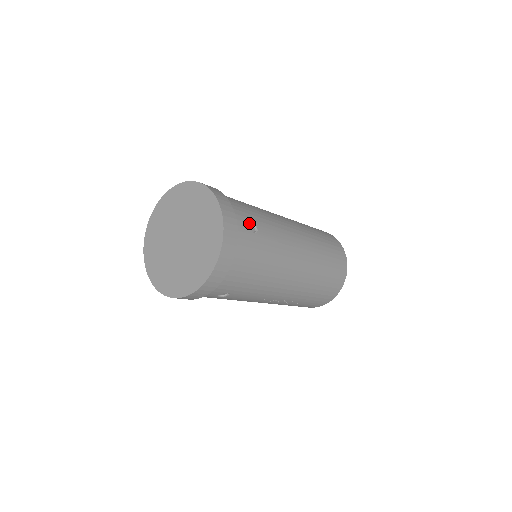
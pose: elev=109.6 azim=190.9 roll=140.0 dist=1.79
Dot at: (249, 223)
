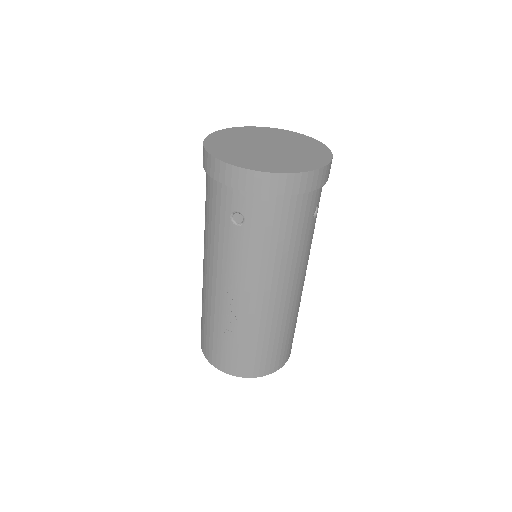
Dot at: (316, 206)
